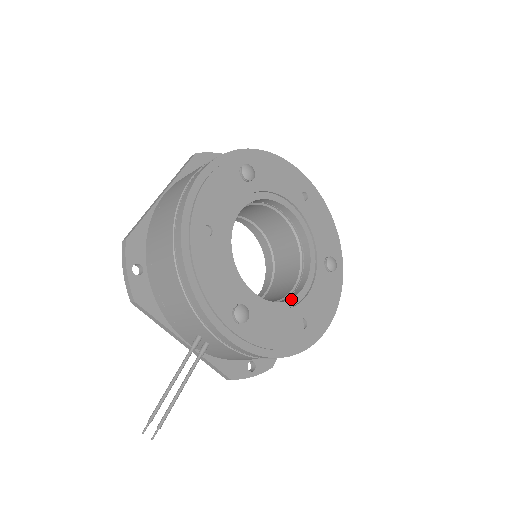
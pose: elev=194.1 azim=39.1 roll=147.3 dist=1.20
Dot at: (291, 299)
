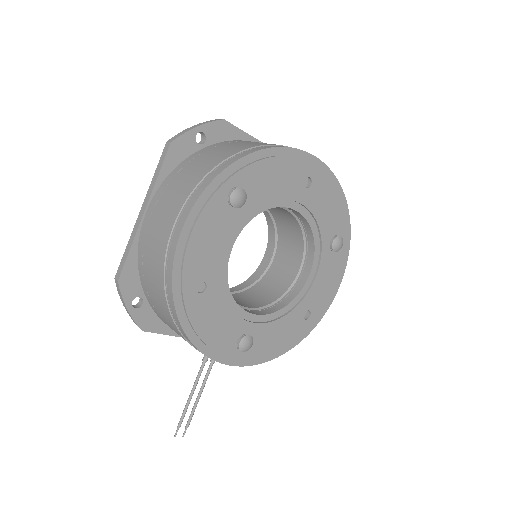
Dot at: (294, 299)
